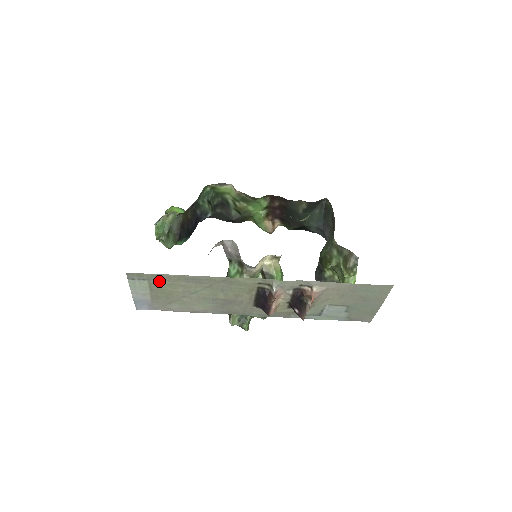
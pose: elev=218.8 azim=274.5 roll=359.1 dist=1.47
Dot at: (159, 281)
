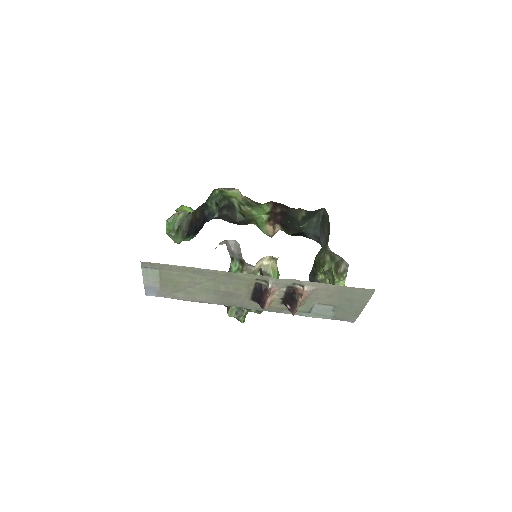
Dot at: (169, 271)
